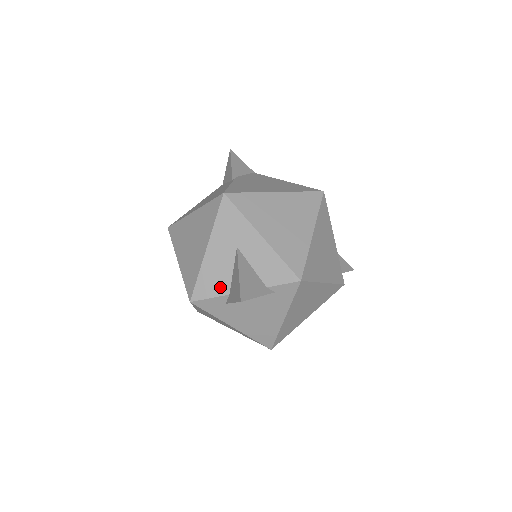
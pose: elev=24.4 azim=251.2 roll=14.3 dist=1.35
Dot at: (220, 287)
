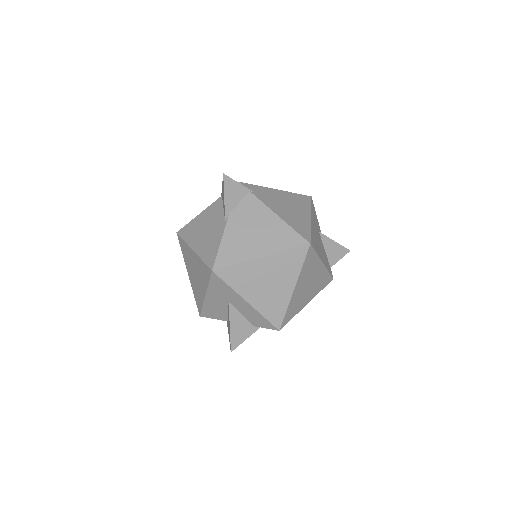
Dot at: (220, 316)
